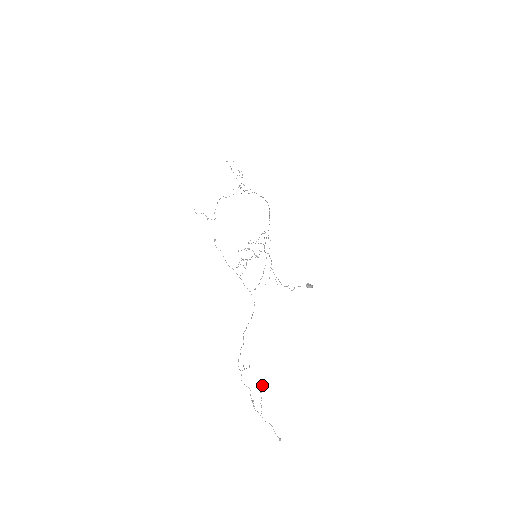
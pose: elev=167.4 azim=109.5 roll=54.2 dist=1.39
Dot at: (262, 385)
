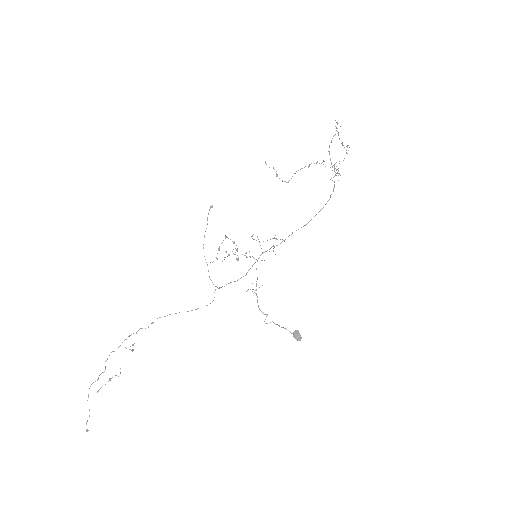
Dot at: occluded
